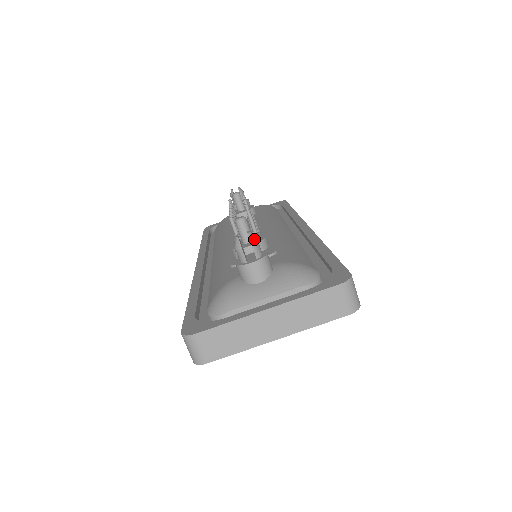
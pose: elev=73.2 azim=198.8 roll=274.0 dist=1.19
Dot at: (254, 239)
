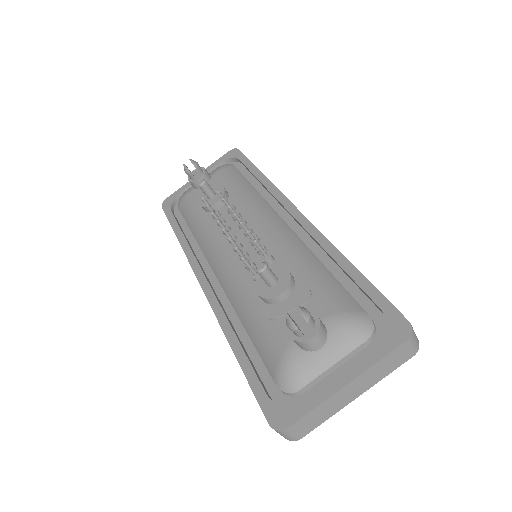
Dot at: (307, 315)
